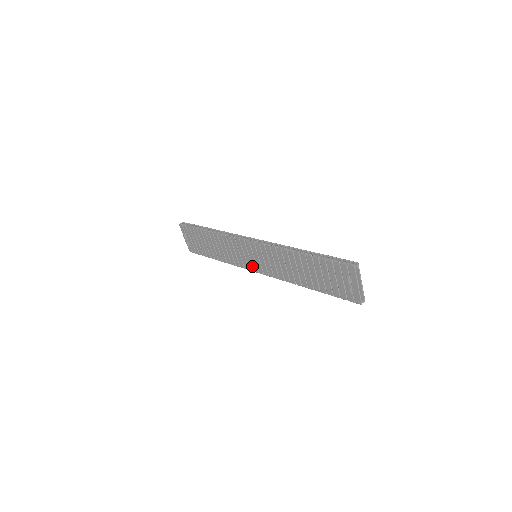
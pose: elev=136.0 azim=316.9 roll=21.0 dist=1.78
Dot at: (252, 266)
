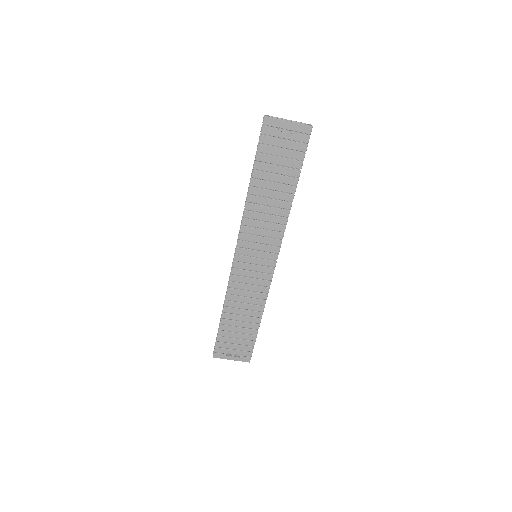
Dot at: (267, 267)
